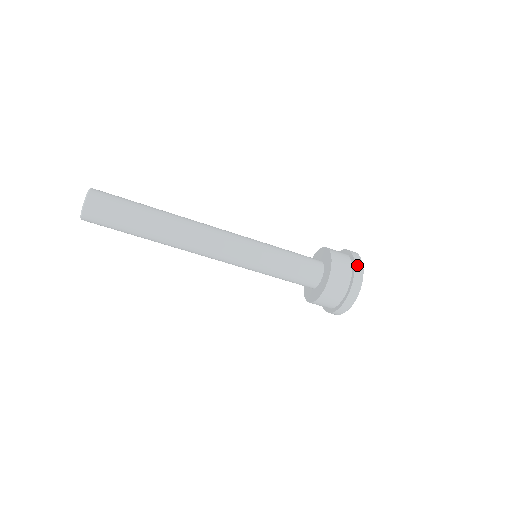
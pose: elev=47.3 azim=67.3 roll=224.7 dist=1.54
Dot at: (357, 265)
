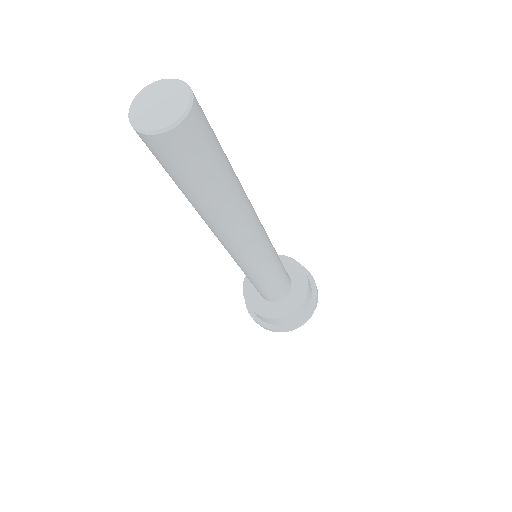
Dot at: occluded
